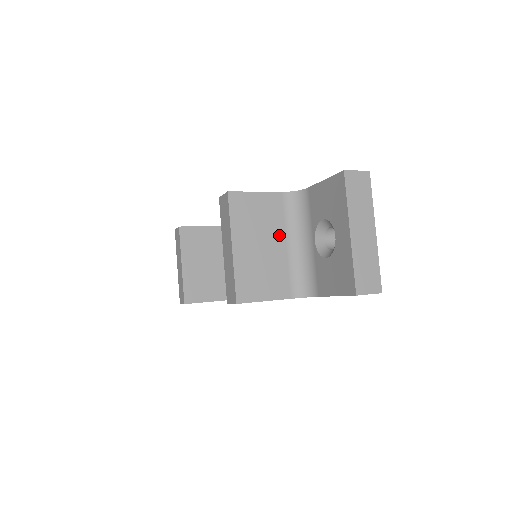
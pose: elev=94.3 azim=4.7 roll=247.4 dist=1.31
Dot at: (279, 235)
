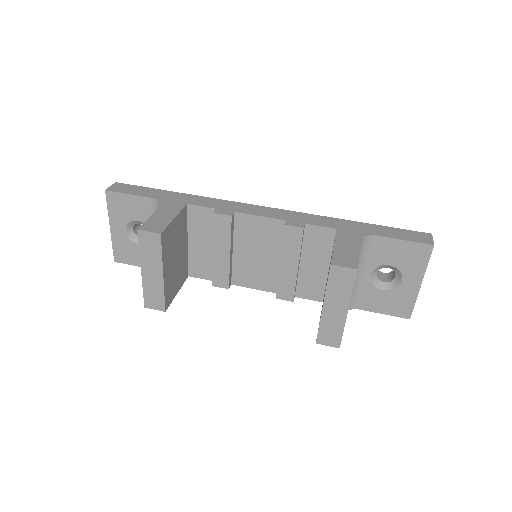
Dot at: occluded
